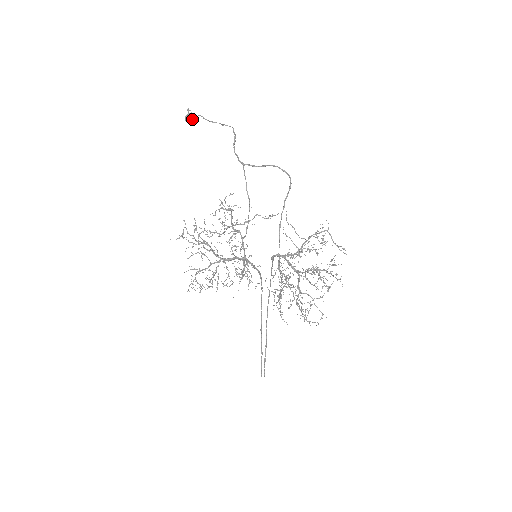
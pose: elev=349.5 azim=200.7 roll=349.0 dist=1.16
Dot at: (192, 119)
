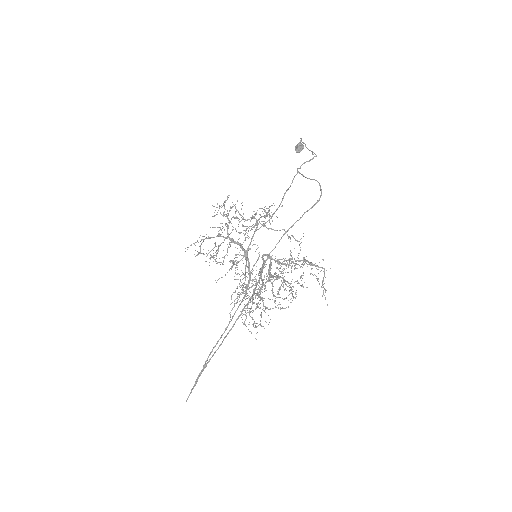
Dot at: (300, 149)
